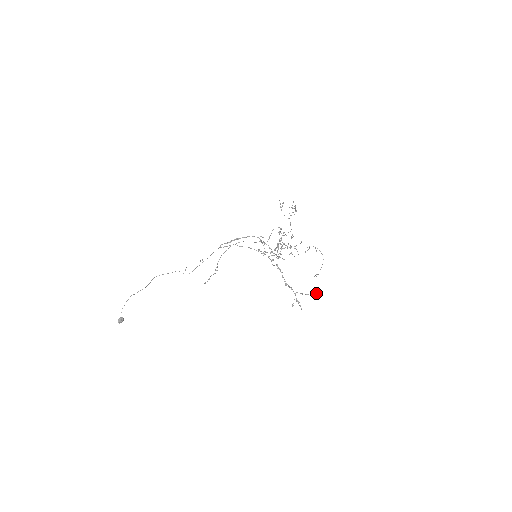
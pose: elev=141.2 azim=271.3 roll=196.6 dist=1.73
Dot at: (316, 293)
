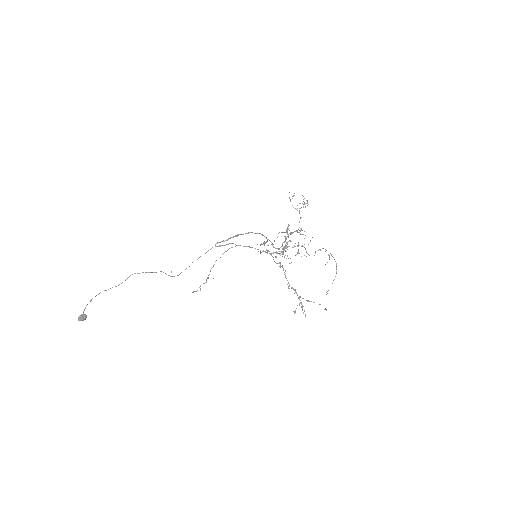
Dot at: occluded
